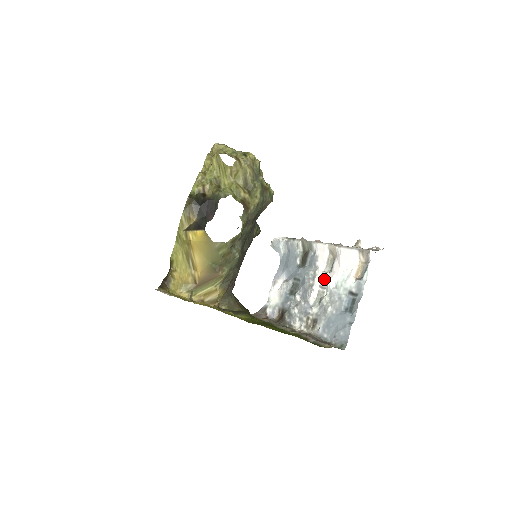
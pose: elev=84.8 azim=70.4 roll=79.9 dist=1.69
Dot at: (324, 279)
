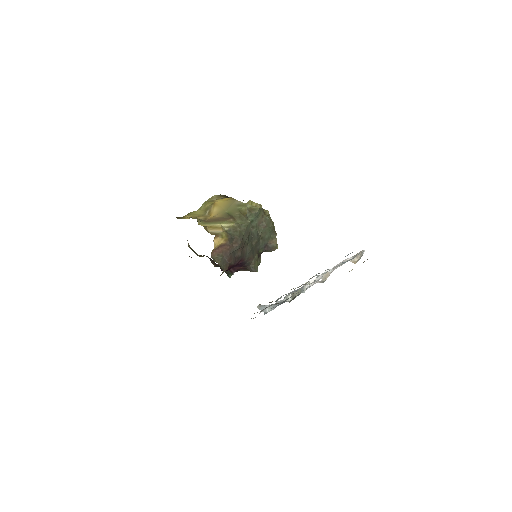
Dot at: (319, 276)
